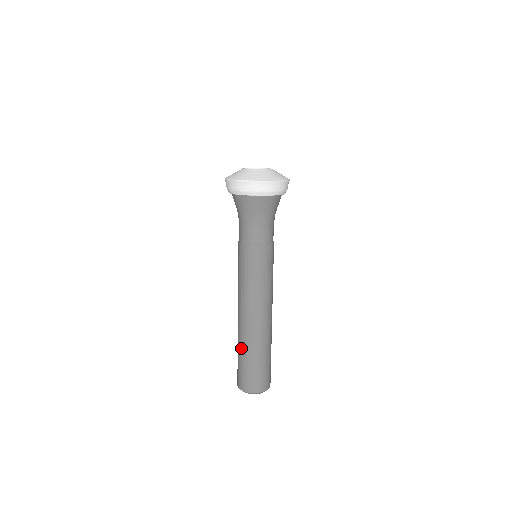
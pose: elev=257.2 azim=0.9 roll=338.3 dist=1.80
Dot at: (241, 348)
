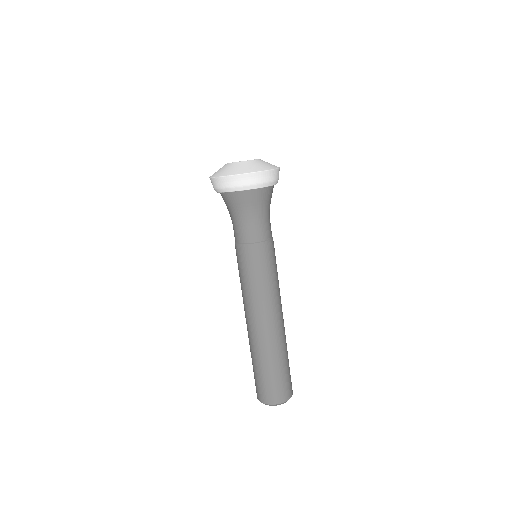
Dot at: (269, 359)
